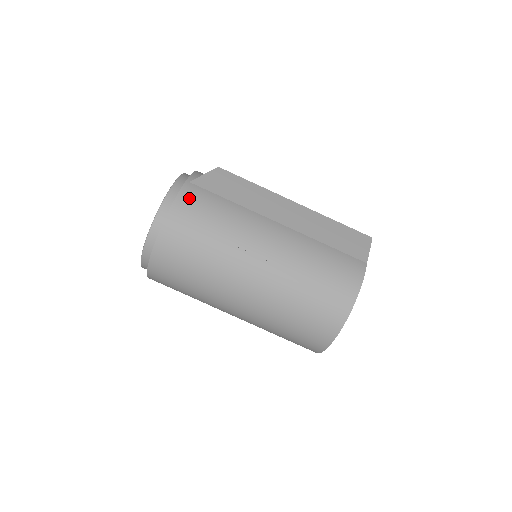
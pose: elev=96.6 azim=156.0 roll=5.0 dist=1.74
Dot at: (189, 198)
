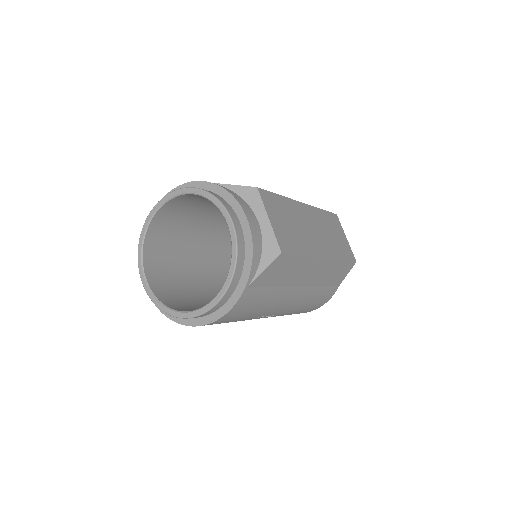
Dot at: (241, 306)
